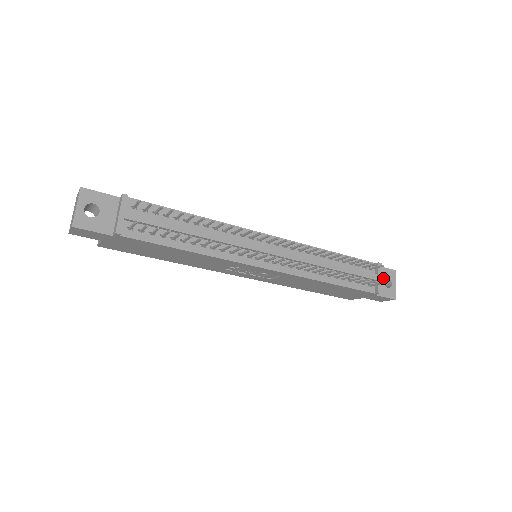
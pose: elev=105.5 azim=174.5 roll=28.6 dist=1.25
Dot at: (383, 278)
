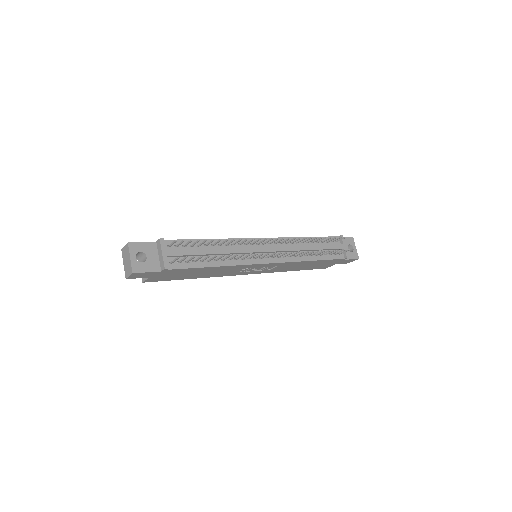
Dot at: (346, 246)
